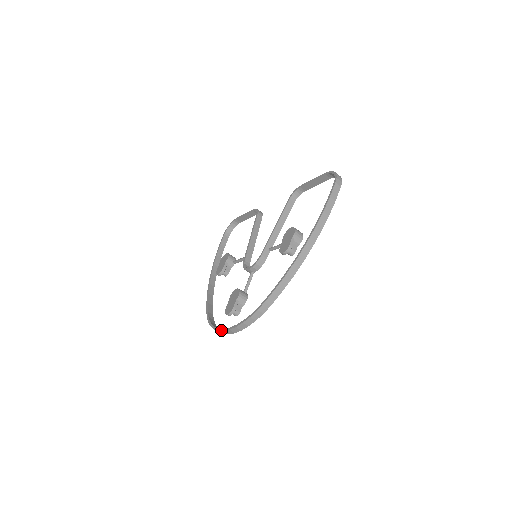
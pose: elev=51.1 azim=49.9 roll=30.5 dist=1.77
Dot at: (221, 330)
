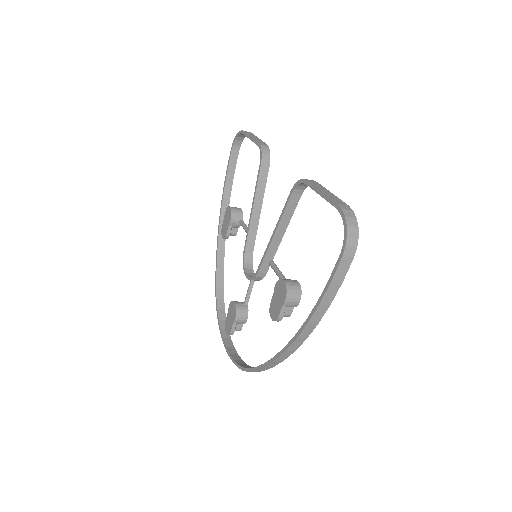
Dot at: occluded
